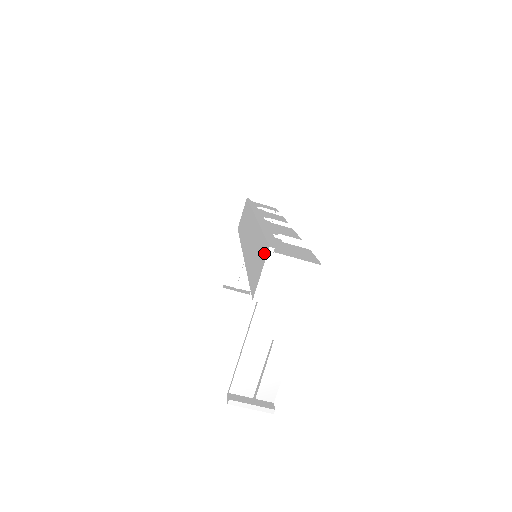
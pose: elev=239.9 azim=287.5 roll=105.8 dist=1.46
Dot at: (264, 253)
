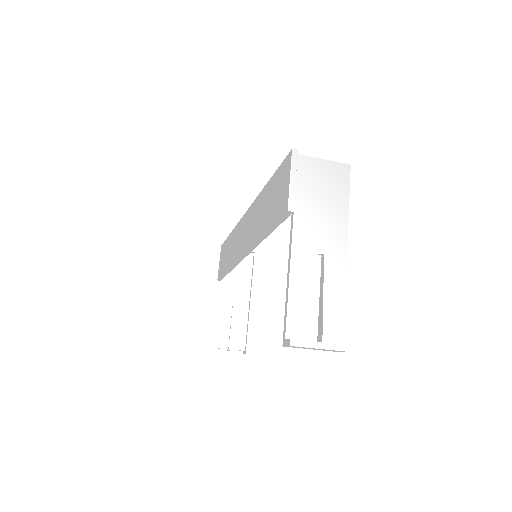
Dot at: (285, 168)
